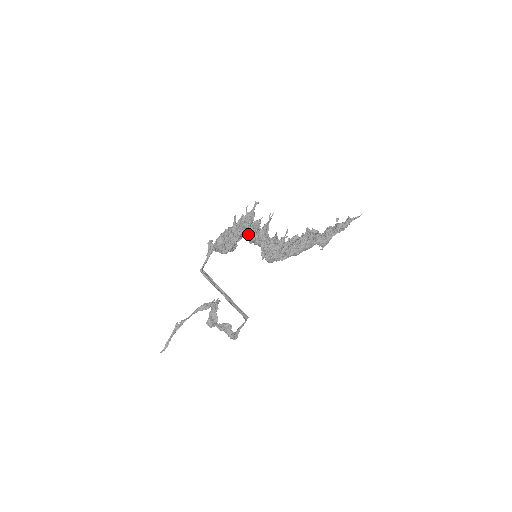
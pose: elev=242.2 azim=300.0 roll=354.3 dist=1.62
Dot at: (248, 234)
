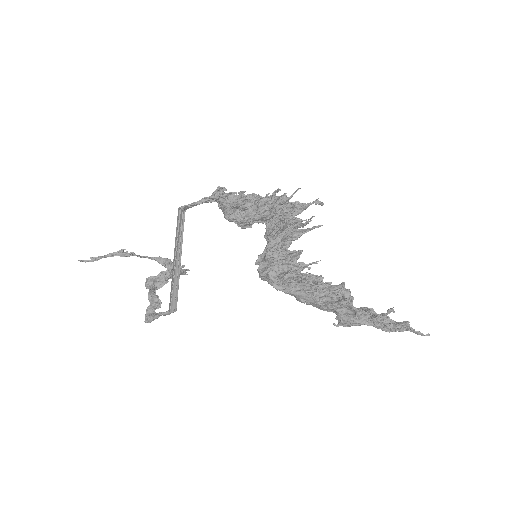
Dot at: (272, 223)
